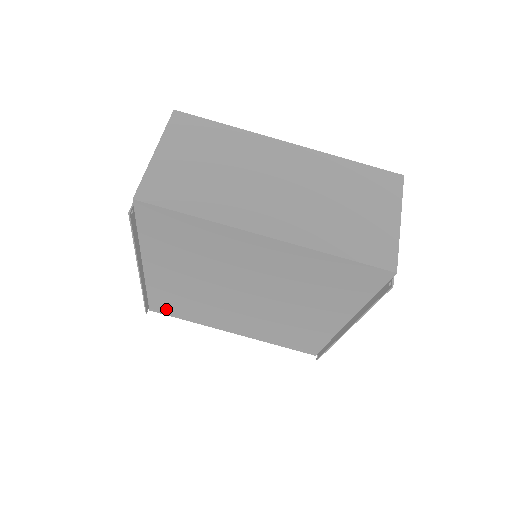
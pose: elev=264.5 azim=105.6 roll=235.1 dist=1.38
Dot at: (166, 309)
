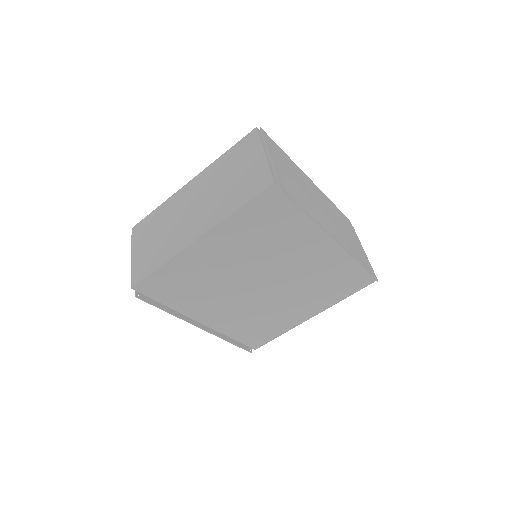
Dot at: (258, 339)
